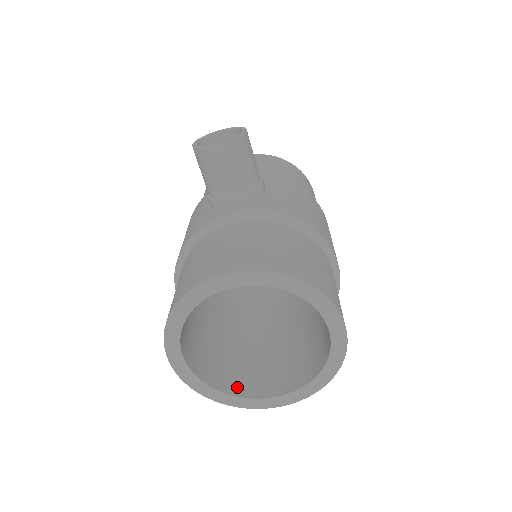
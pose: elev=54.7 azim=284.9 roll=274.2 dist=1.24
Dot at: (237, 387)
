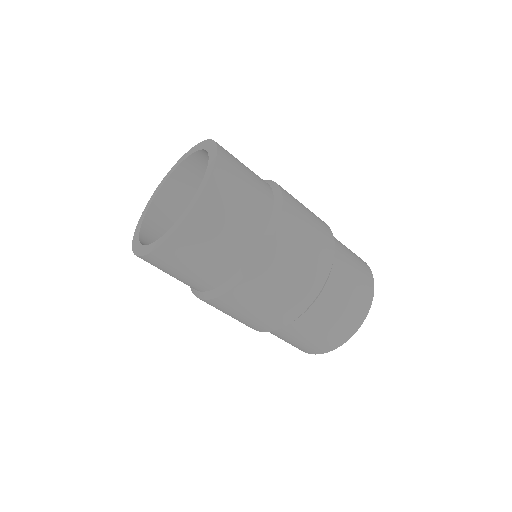
Dot at: occluded
